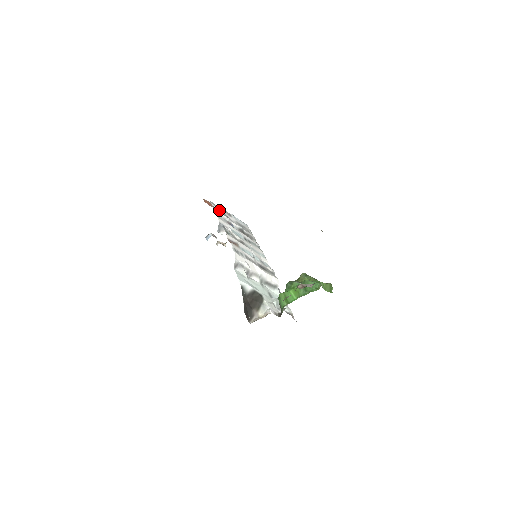
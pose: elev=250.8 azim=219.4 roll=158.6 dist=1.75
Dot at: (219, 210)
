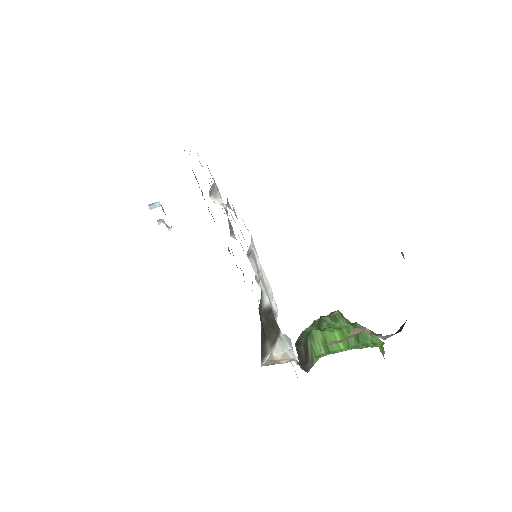
Dot at: occluded
